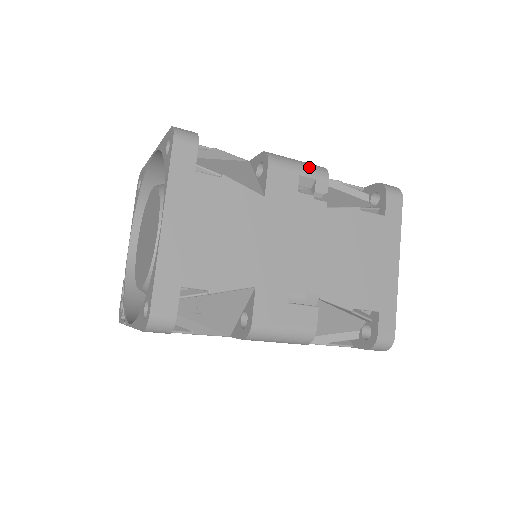
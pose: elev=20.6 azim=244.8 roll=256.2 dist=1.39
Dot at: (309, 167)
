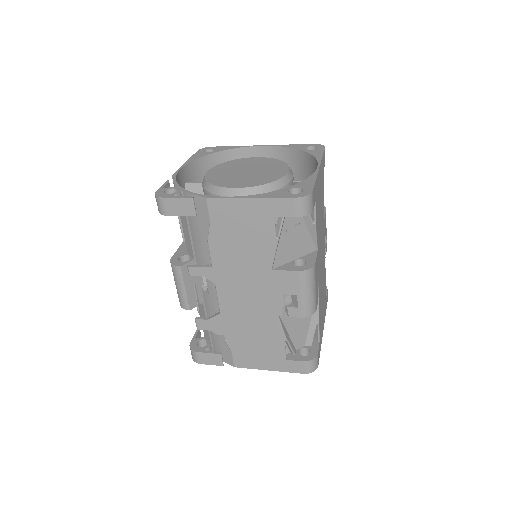
Dot at: occluded
